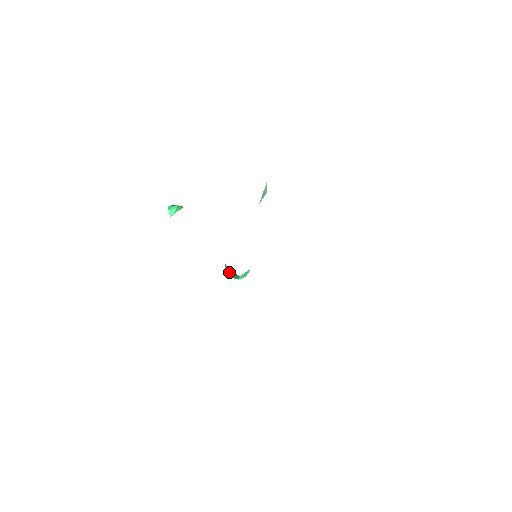
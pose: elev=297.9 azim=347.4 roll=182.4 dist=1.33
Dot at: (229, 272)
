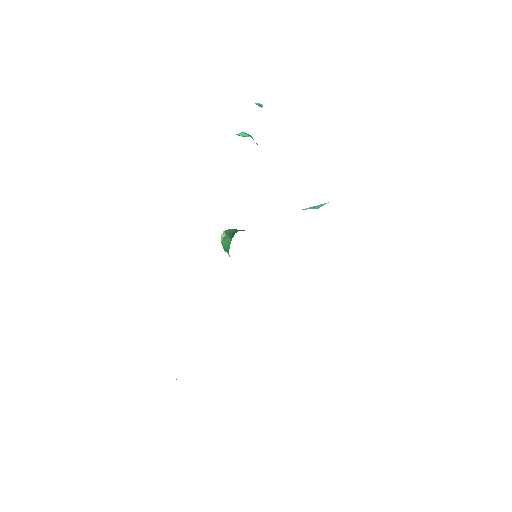
Dot at: (225, 242)
